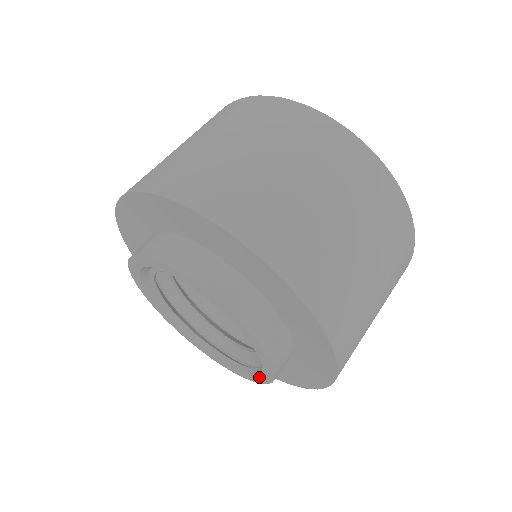
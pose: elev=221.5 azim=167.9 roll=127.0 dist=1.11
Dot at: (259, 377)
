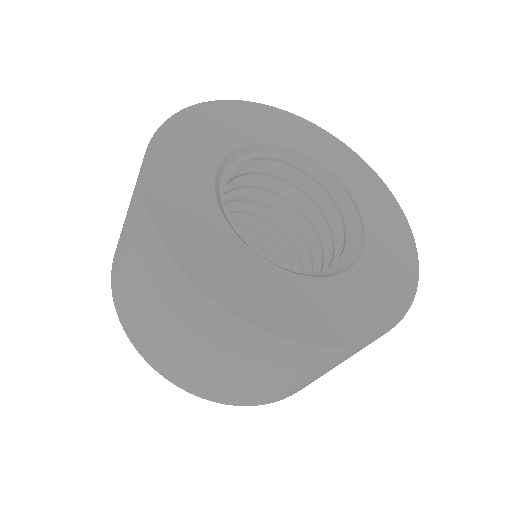
Dot at: occluded
